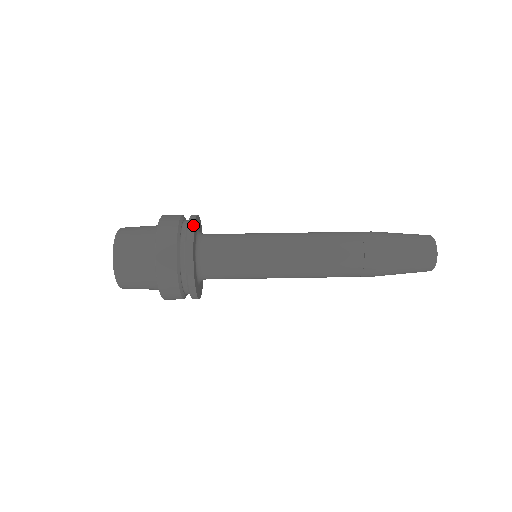
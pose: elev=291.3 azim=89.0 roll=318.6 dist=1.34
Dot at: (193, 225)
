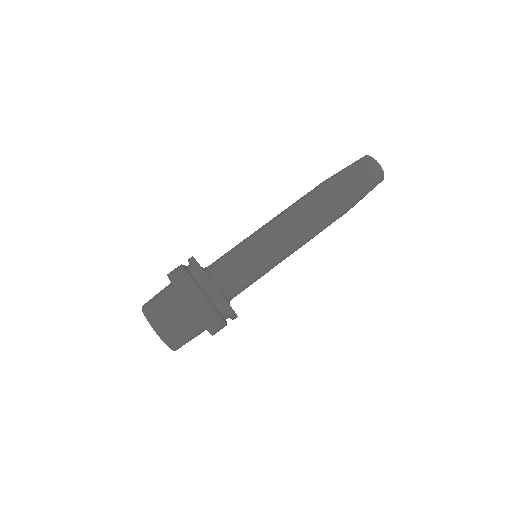
Dot at: (191, 257)
